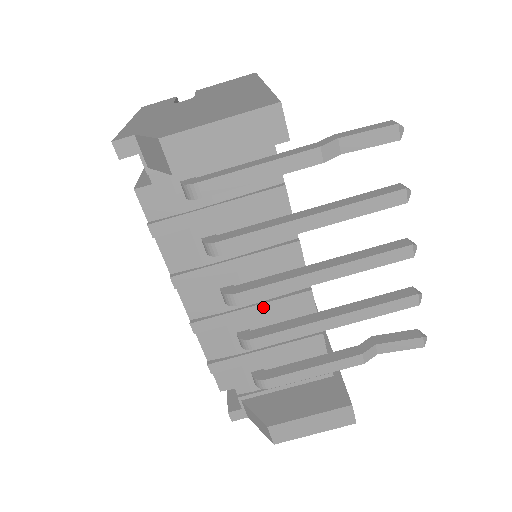
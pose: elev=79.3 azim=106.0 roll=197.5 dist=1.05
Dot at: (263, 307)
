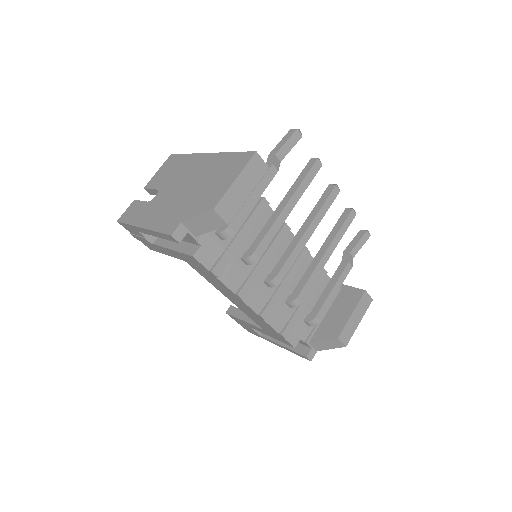
Dot at: (289, 275)
